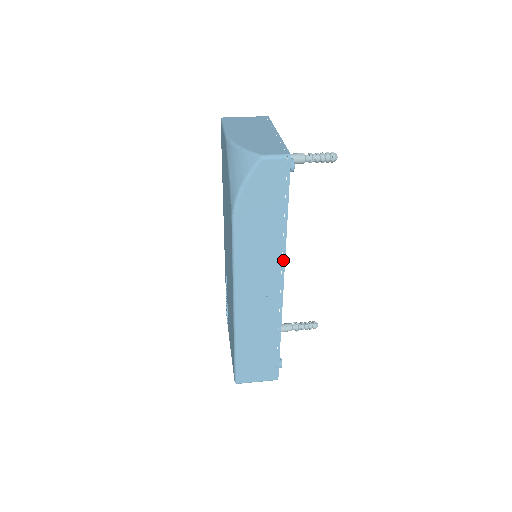
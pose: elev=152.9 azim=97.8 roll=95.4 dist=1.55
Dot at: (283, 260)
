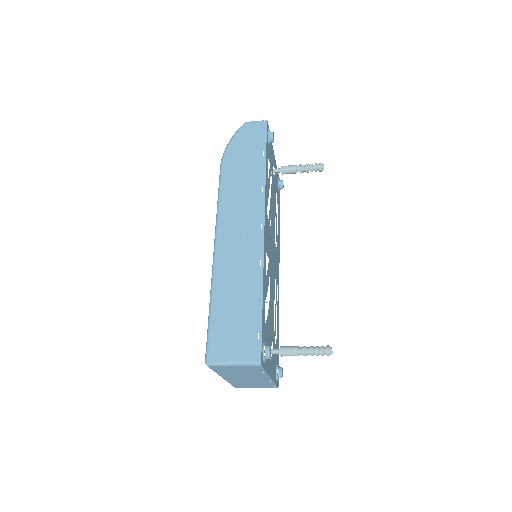
Dot at: (263, 198)
